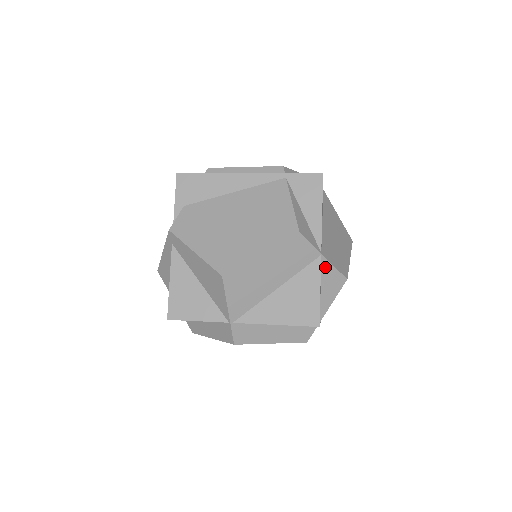
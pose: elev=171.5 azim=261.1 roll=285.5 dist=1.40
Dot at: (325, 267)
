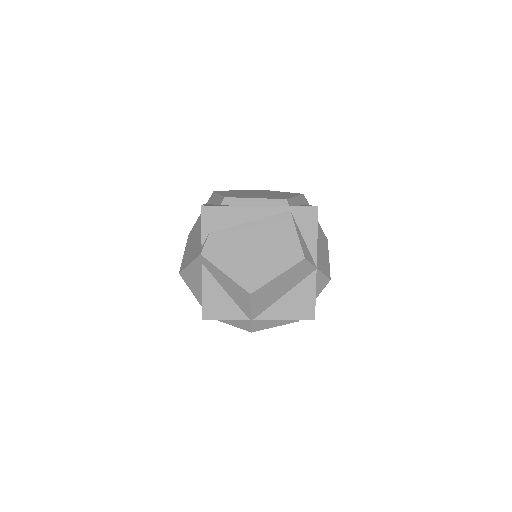
Dot at: (318, 275)
